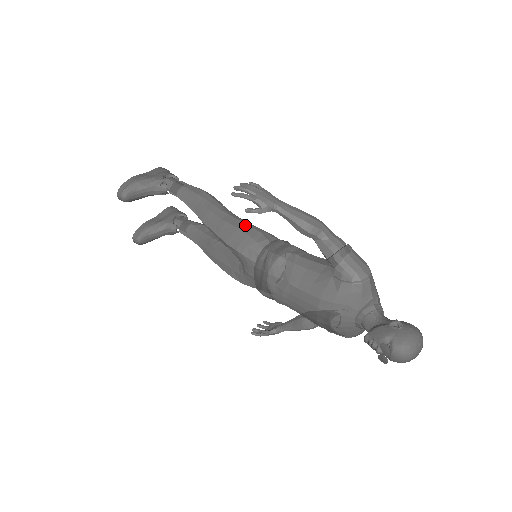
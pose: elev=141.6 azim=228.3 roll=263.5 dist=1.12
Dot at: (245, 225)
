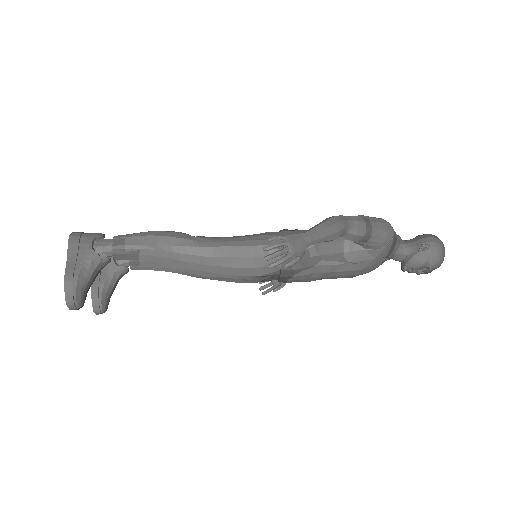
Dot at: (243, 248)
